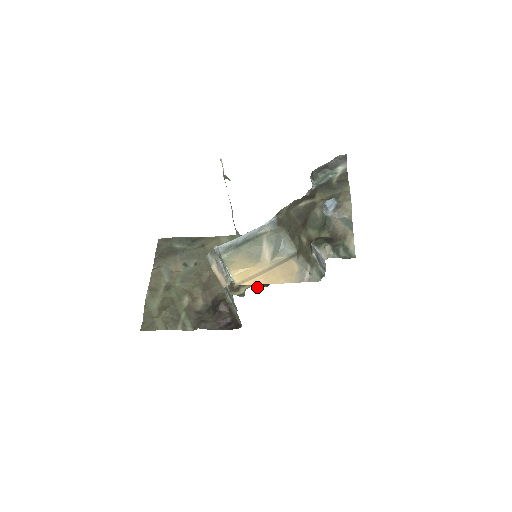
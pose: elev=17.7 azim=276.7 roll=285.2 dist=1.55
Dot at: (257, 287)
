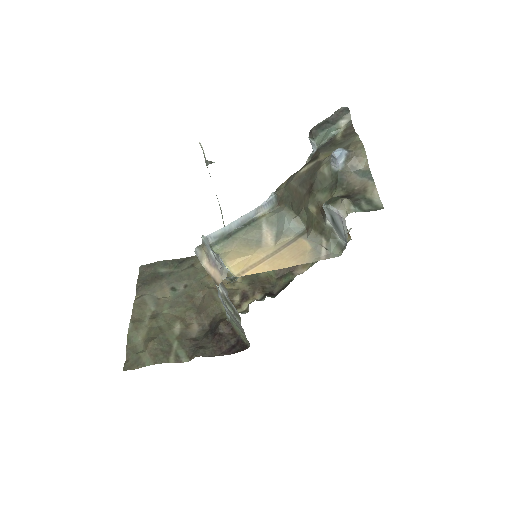
Dot at: (262, 300)
